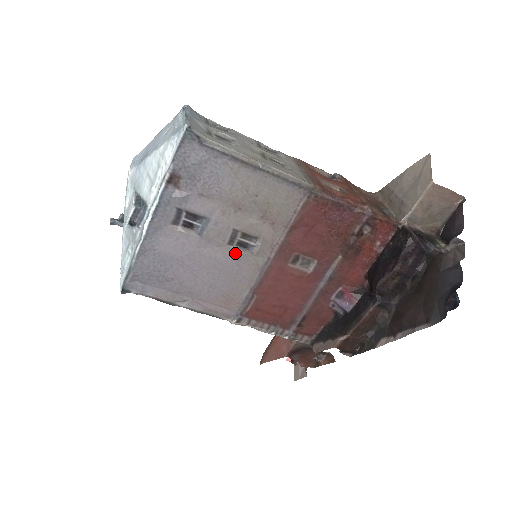
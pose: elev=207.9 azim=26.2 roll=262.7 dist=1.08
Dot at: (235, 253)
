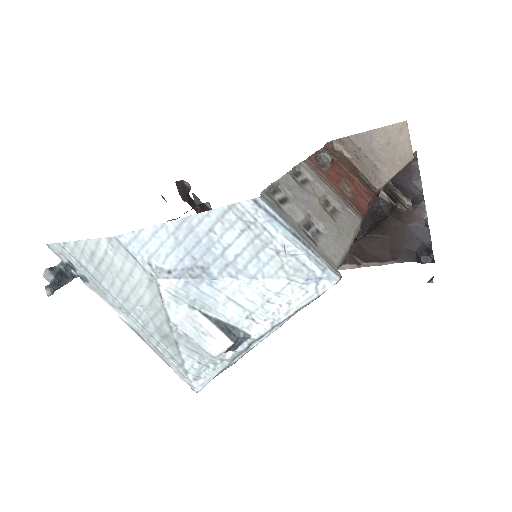
Dot at: occluded
